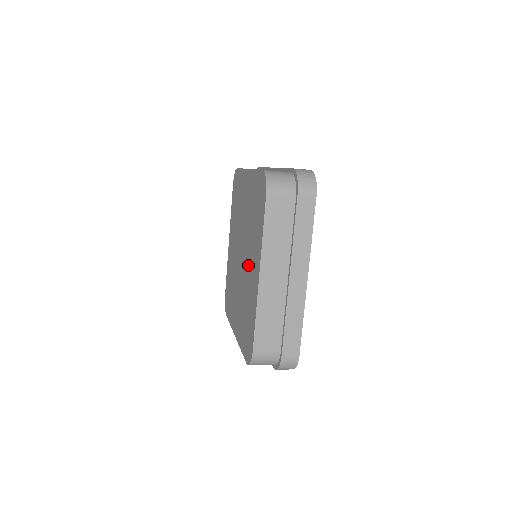
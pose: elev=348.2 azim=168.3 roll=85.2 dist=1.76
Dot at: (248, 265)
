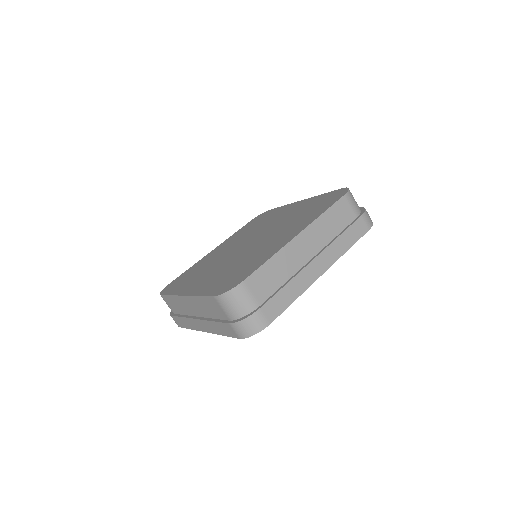
Dot at: (219, 266)
